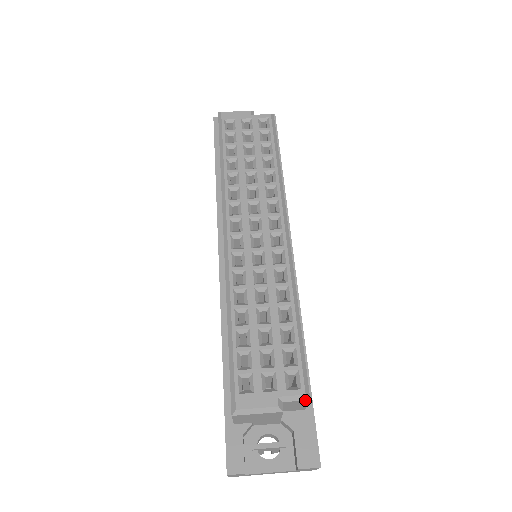
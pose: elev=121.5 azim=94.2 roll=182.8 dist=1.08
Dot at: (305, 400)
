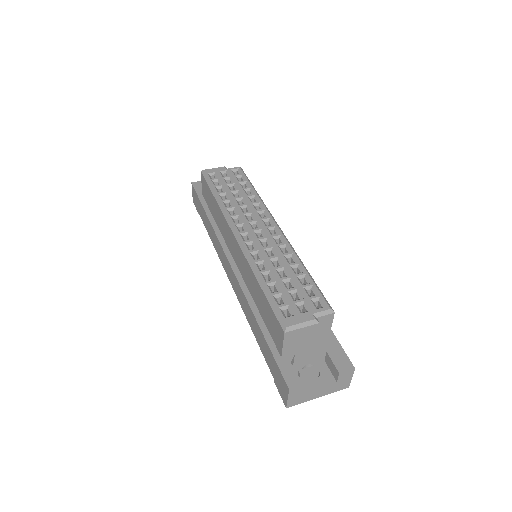
Dot at: (331, 313)
